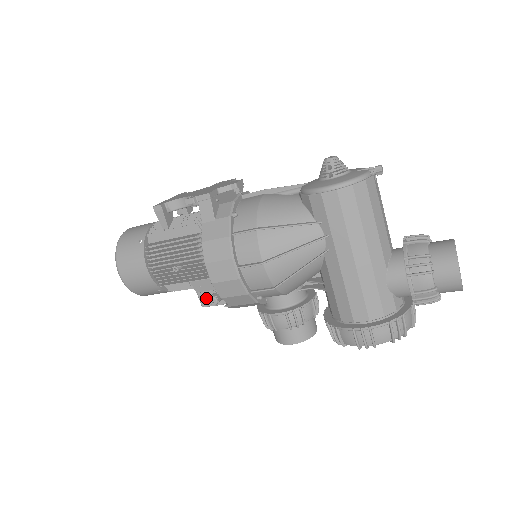
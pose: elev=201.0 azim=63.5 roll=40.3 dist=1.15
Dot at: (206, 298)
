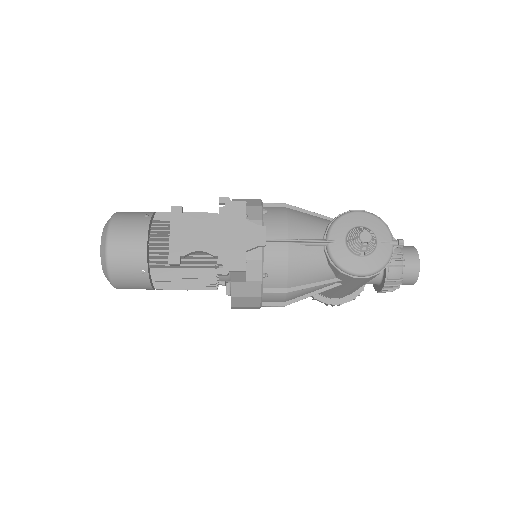
Dot at: occluded
